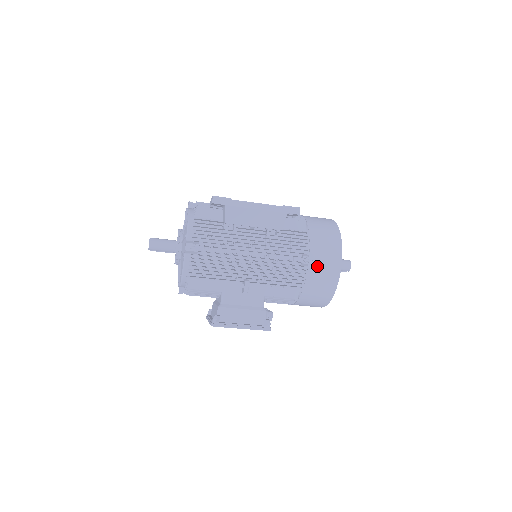
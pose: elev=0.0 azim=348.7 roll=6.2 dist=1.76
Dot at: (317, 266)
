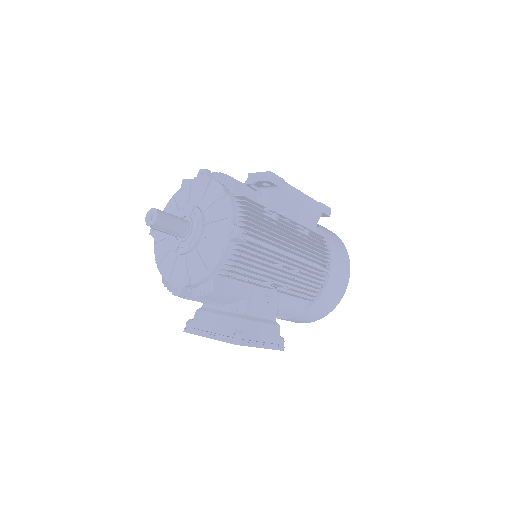
Dot at: (335, 277)
